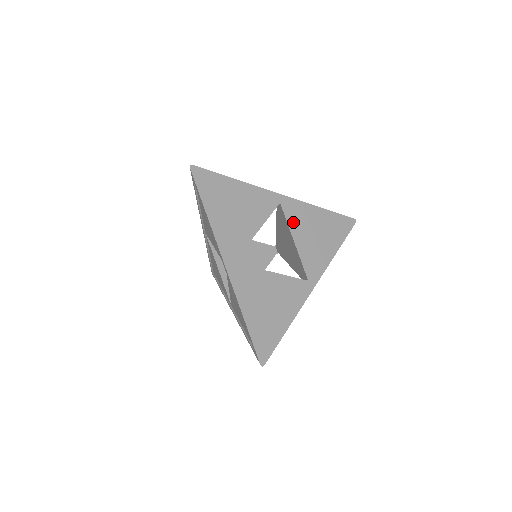
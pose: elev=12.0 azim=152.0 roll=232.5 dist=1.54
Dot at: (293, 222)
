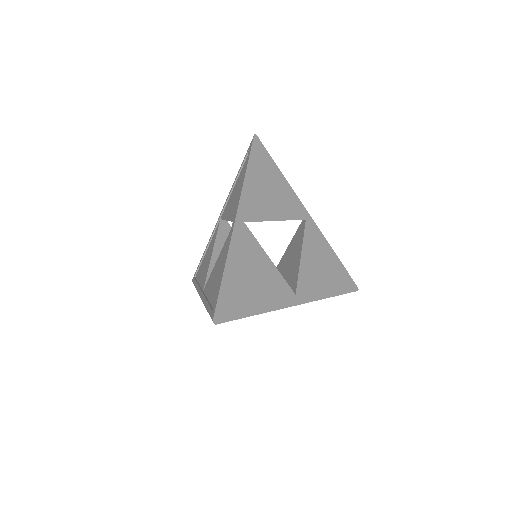
Dot at: (308, 242)
